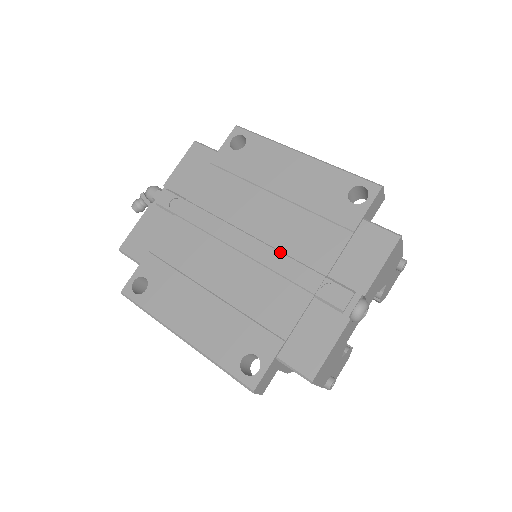
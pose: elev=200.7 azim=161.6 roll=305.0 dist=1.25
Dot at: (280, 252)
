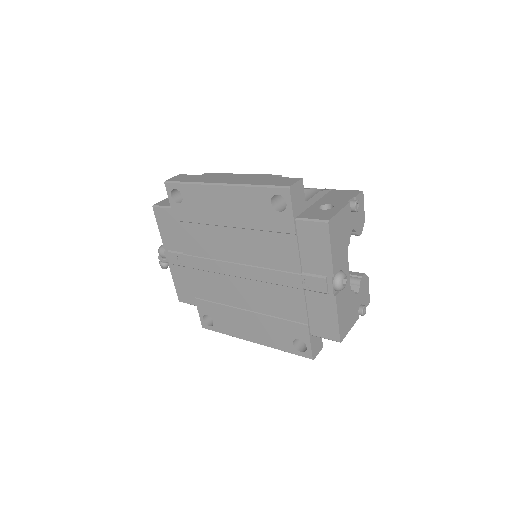
Dot at: (263, 269)
